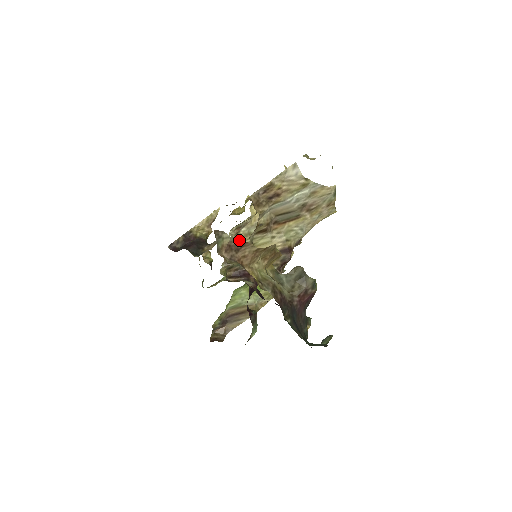
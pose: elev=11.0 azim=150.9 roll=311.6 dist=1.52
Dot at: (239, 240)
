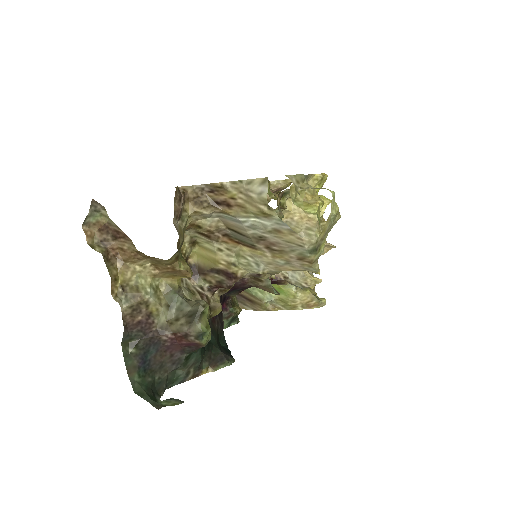
Dot at: (119, 228)
